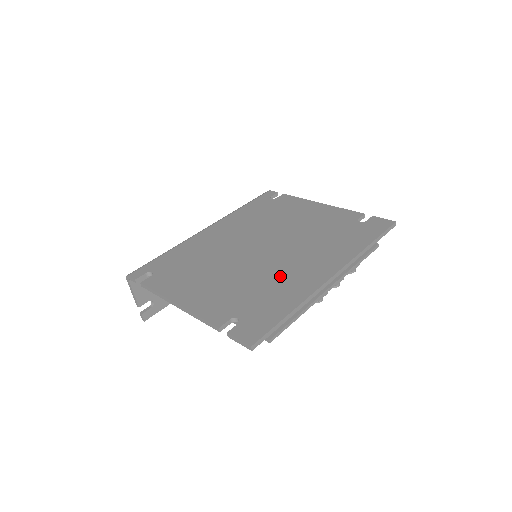
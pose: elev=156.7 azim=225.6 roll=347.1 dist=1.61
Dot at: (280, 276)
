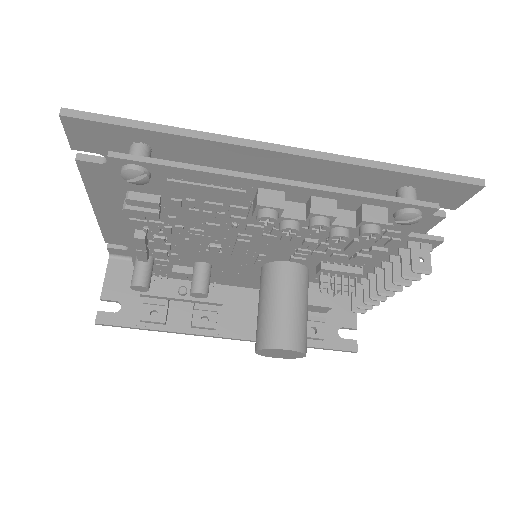
Dot at: occluded
